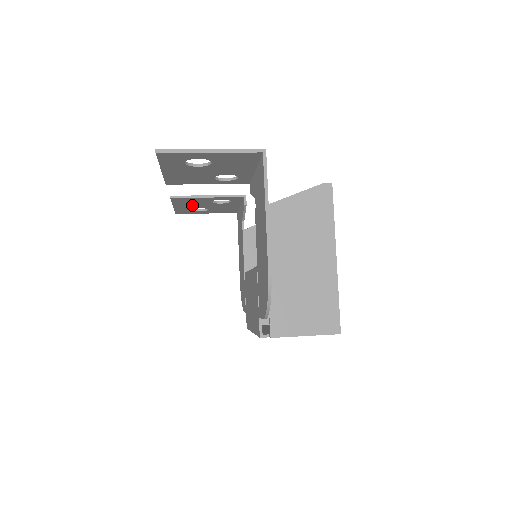
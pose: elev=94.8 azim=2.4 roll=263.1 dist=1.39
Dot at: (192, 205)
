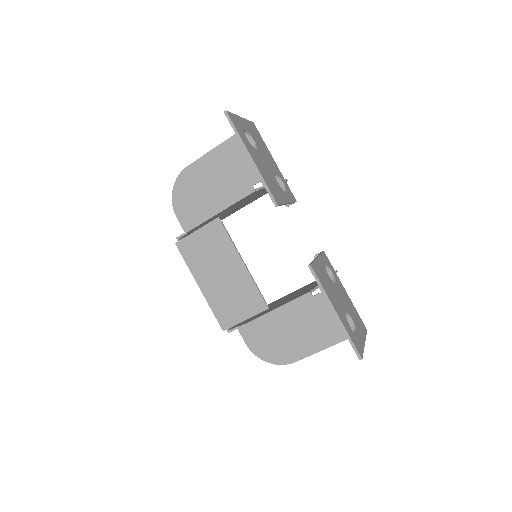
Dot at: occluded
